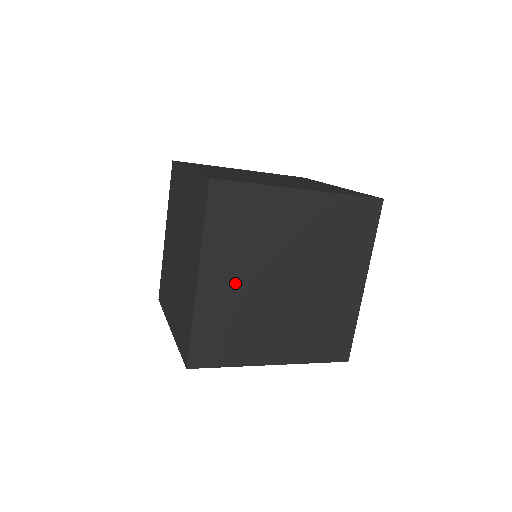
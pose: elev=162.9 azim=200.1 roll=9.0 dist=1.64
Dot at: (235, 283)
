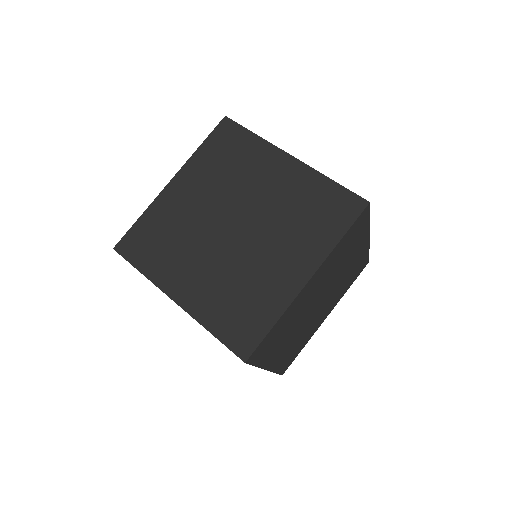
Dot at: (193, 201)
